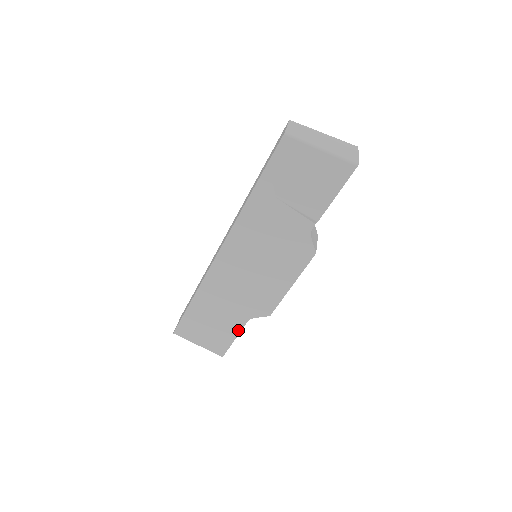
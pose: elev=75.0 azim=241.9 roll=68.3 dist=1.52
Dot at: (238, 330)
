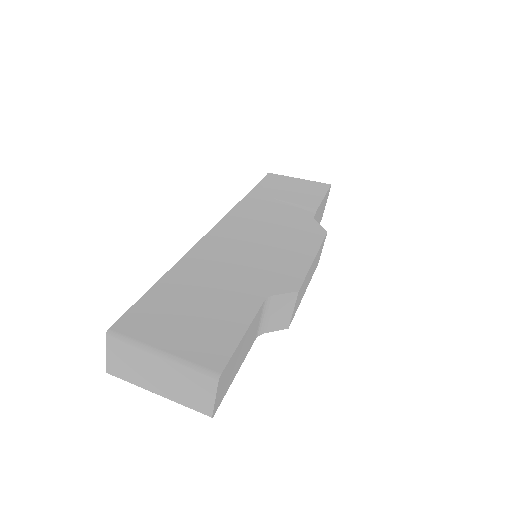
Dot at: (249, 315)
